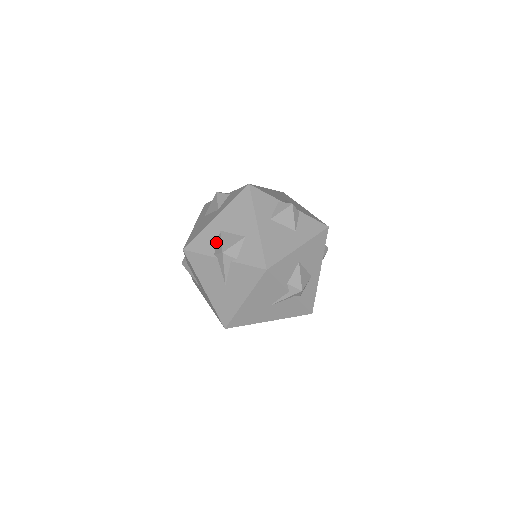
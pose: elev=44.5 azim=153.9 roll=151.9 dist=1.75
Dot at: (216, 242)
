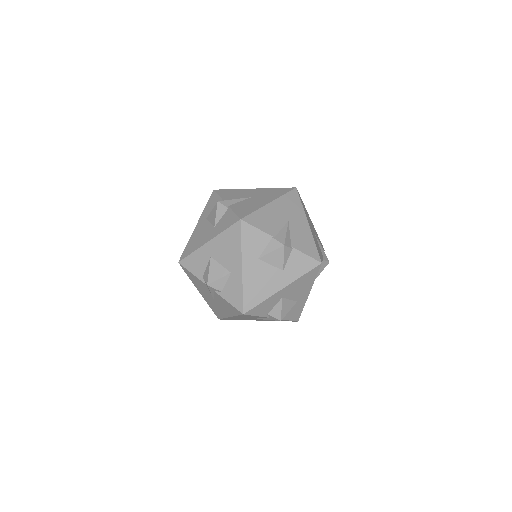
Dot at: occluded
